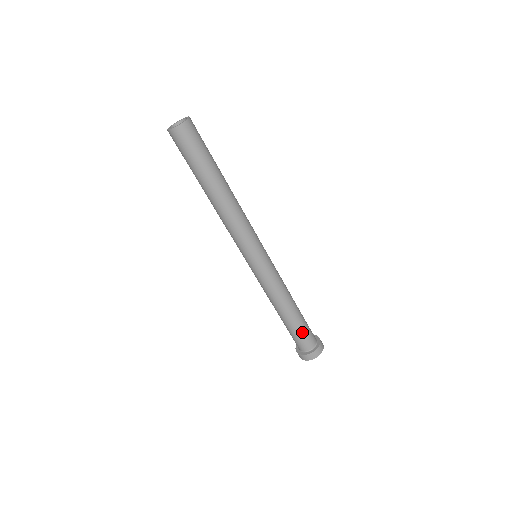
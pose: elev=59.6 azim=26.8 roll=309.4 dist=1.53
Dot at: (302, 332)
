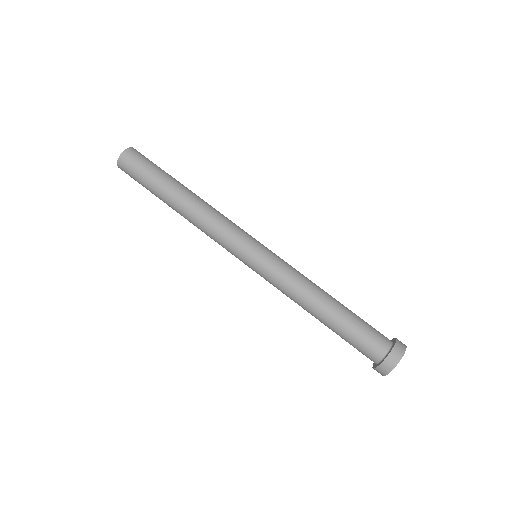
Dot at: (360, 329)
